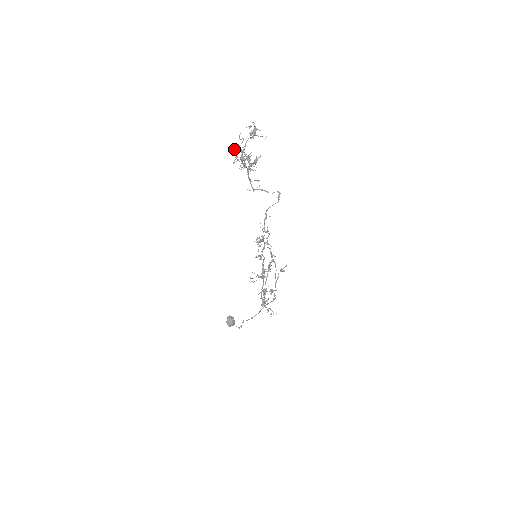
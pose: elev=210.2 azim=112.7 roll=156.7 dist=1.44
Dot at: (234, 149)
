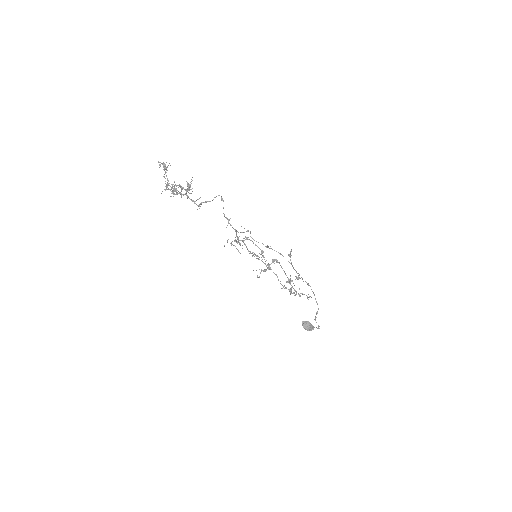
Dot at: occluded
